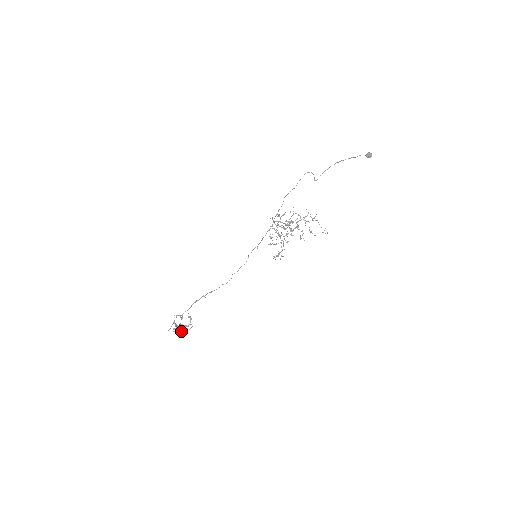
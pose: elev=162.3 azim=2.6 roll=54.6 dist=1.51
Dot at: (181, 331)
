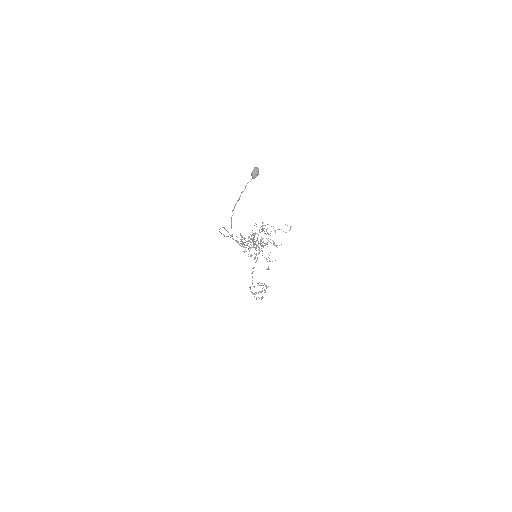
Dot at: (262, 297)
